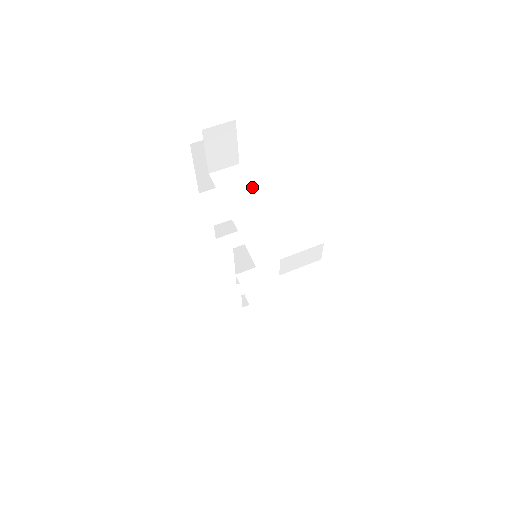
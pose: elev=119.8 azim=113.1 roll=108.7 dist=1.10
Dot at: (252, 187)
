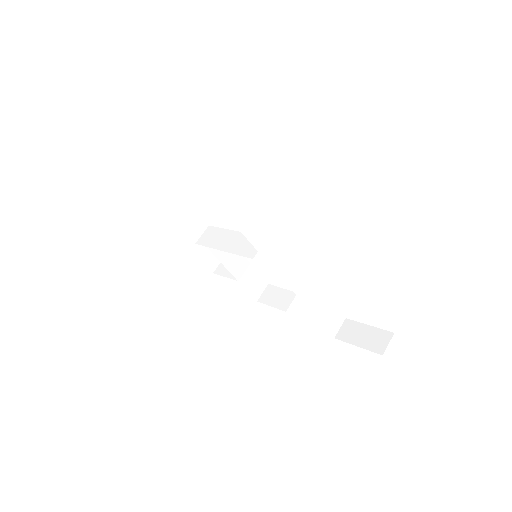
Dot at: (272, 227)
